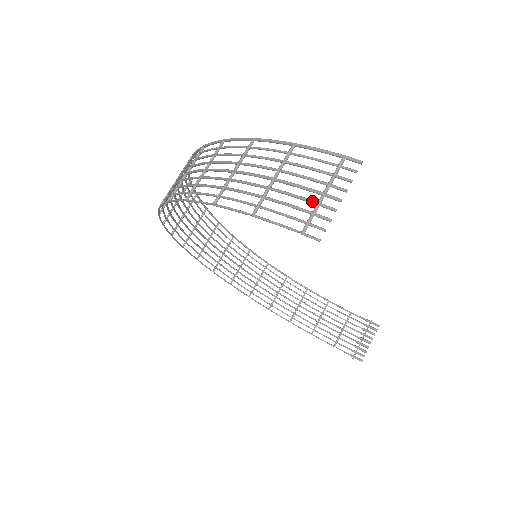
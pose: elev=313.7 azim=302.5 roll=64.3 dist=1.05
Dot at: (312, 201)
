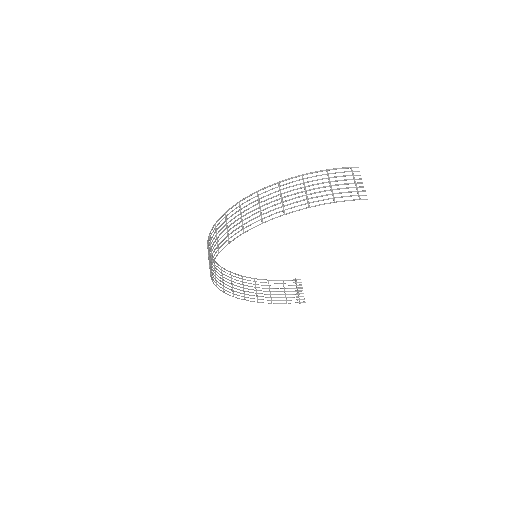
Dot at: (354, 187)
